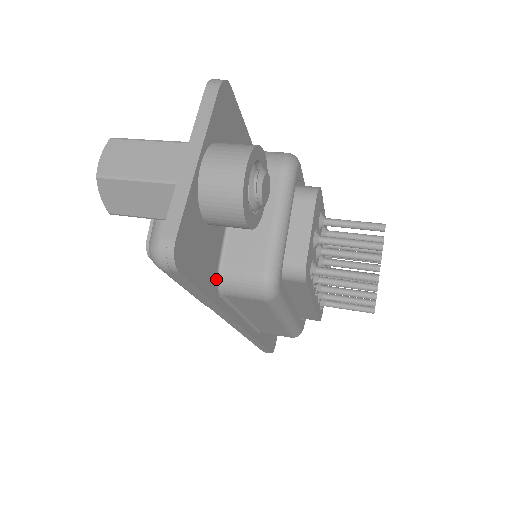
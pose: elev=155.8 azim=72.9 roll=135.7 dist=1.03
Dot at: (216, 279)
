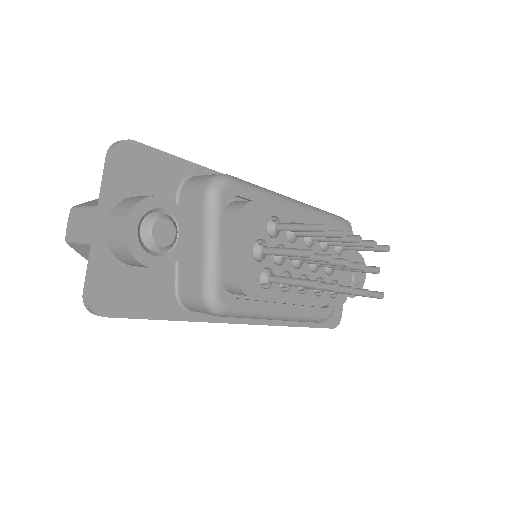
Dot at: (176, 302)
